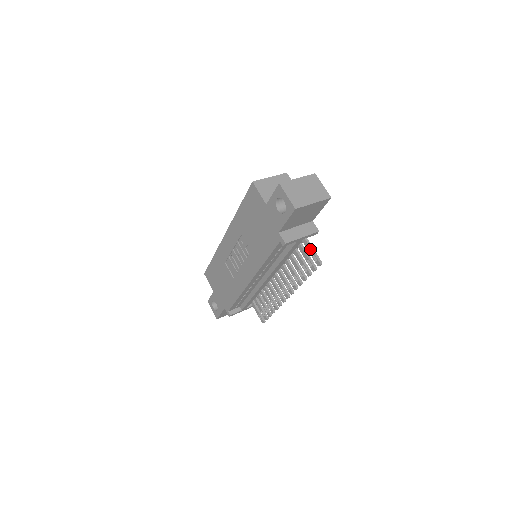
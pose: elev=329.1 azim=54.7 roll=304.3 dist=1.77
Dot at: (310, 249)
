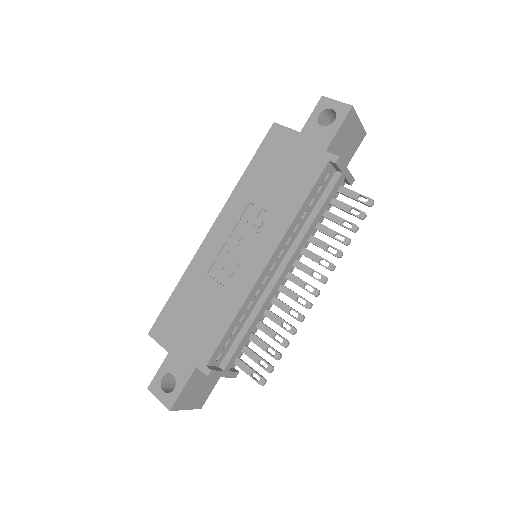
Dot at: (353, 192)
